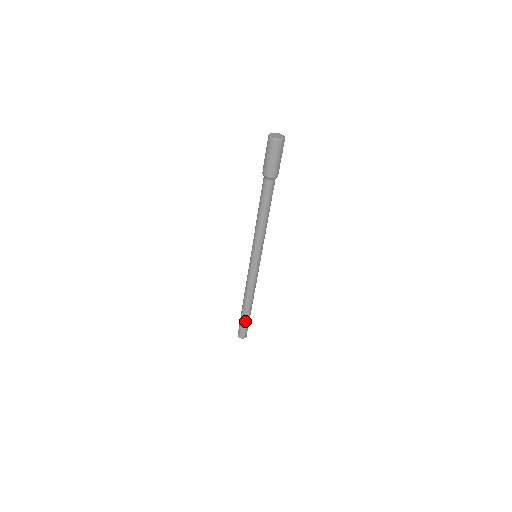
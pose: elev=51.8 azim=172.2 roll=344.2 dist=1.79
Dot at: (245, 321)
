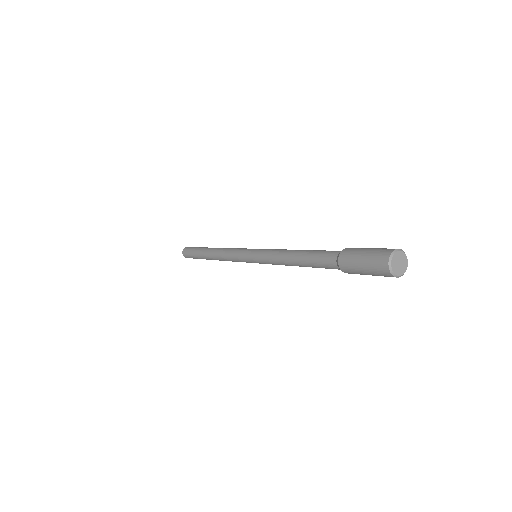
Dot at: (198, 258)
